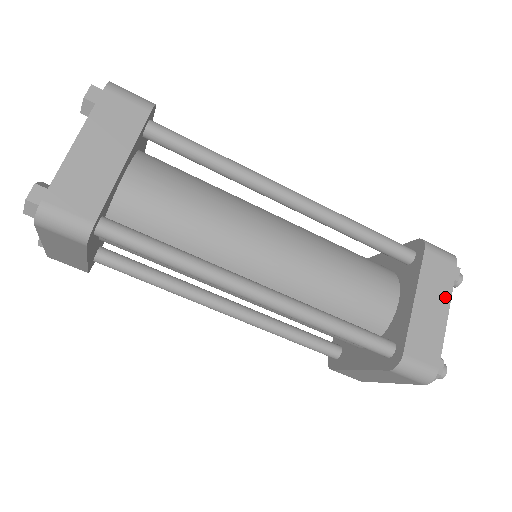
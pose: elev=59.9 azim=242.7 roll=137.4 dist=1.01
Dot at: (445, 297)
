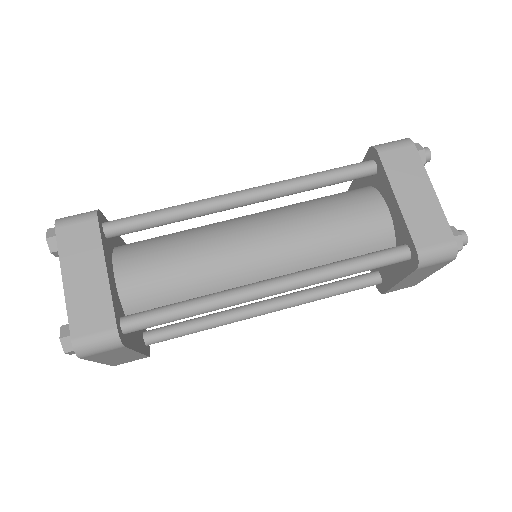
Dot at: occluded
